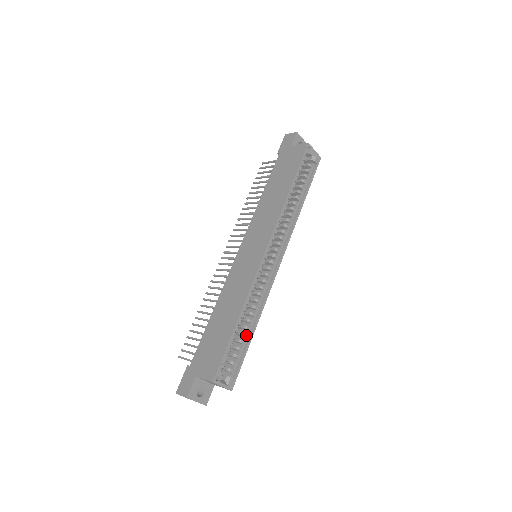
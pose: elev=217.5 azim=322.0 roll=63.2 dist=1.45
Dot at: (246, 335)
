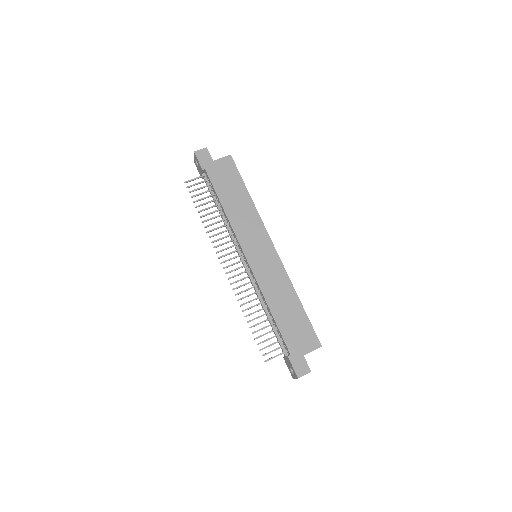
Dot at: occluded
